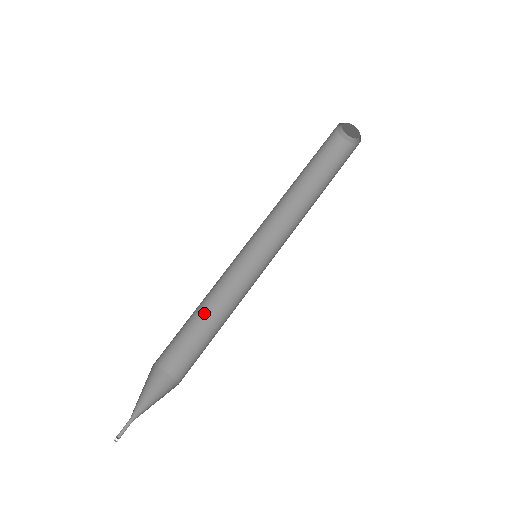
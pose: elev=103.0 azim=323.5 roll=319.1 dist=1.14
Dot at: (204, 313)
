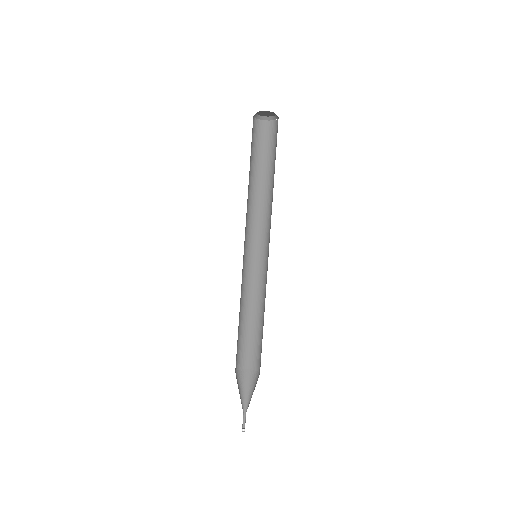
Dot at: (255, 316)
